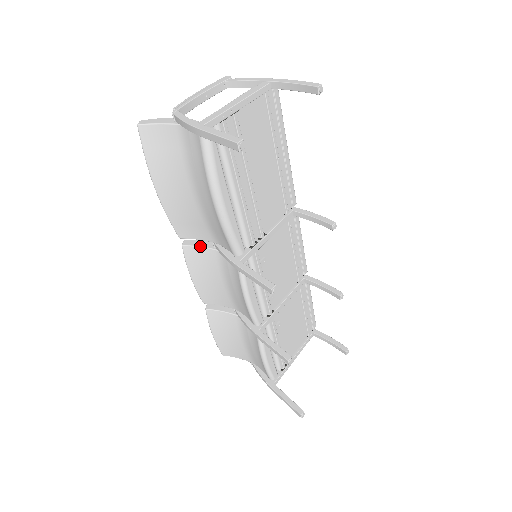
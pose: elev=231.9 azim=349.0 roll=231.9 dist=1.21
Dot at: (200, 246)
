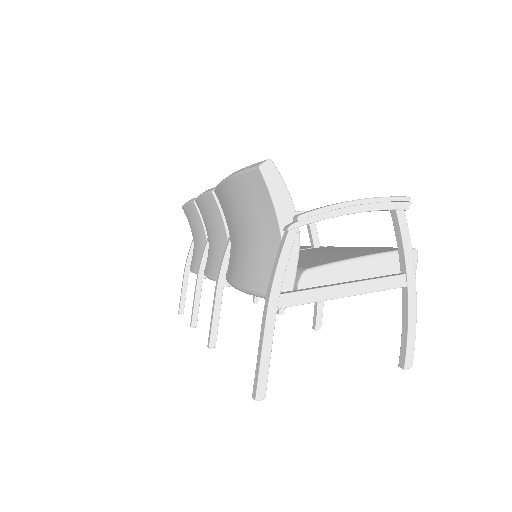
Dot at: (222, 215)
